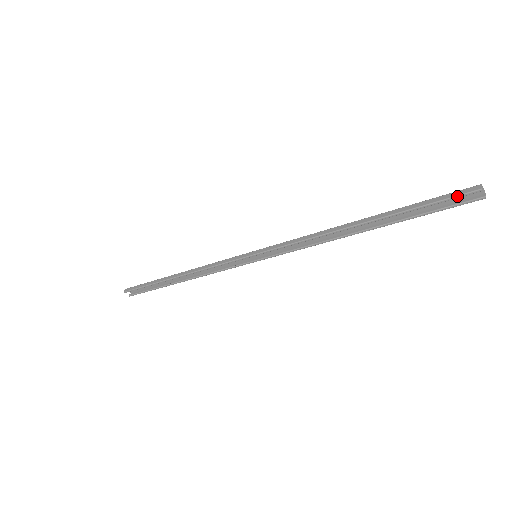
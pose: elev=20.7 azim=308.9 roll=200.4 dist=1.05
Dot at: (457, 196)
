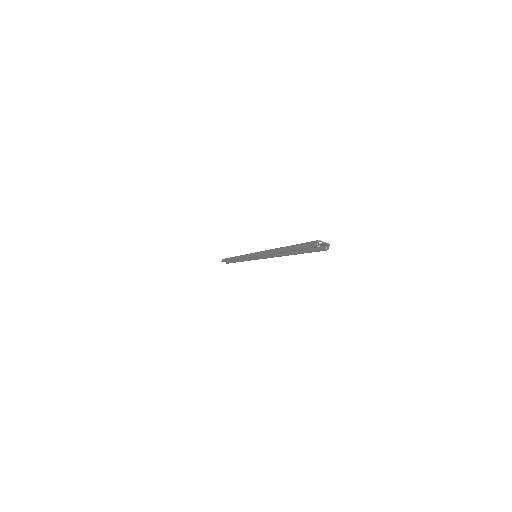
Dot at: (309, 247)
